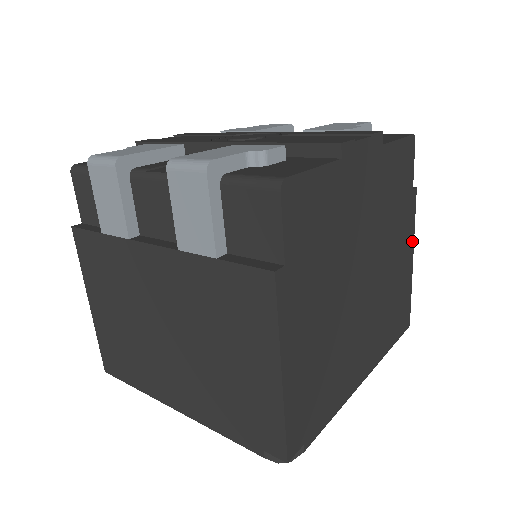
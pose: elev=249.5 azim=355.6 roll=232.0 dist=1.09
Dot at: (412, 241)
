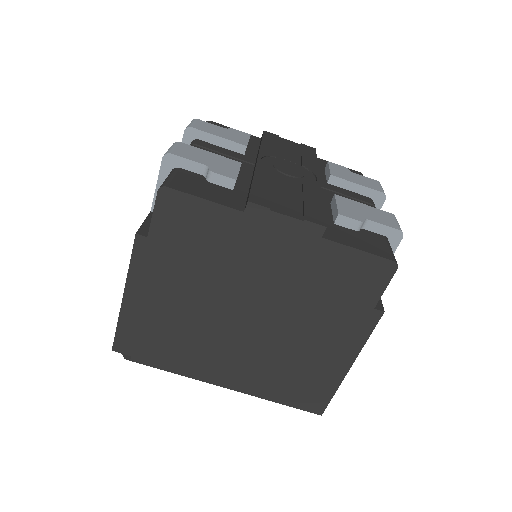
Dot at: (355, 351)
